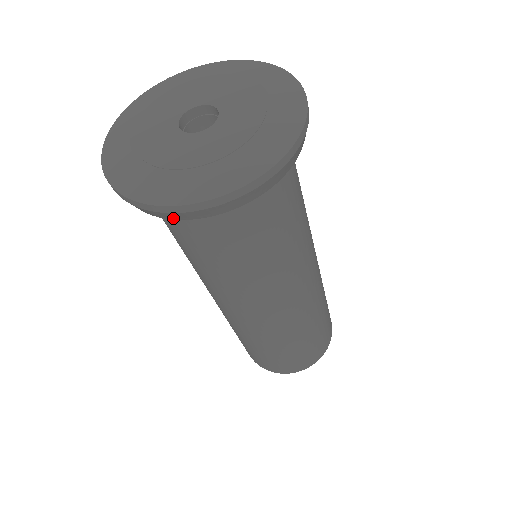
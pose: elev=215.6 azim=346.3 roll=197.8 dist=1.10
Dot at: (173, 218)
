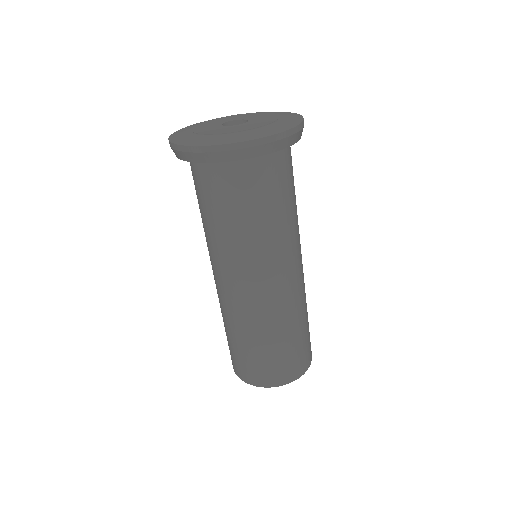
Dot at: (228, 159)
